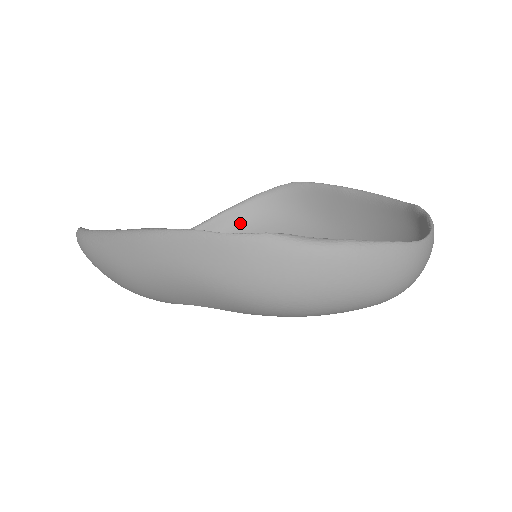
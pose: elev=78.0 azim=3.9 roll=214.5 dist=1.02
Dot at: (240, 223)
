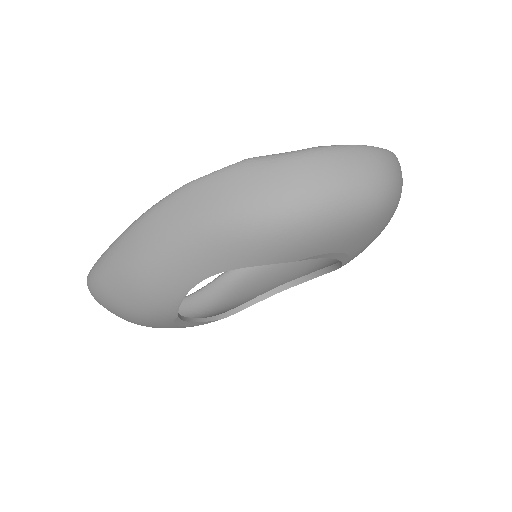
Dot at: (242, 278)
